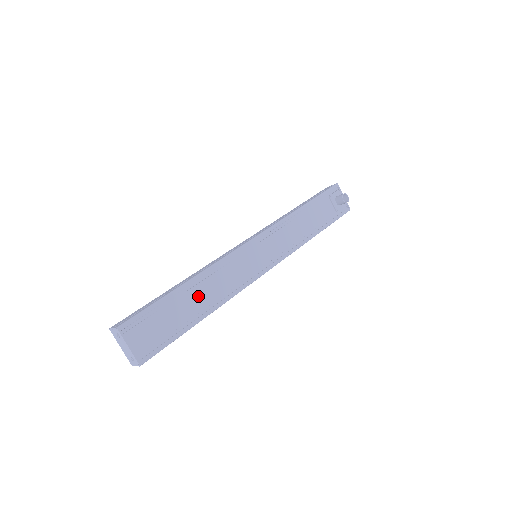
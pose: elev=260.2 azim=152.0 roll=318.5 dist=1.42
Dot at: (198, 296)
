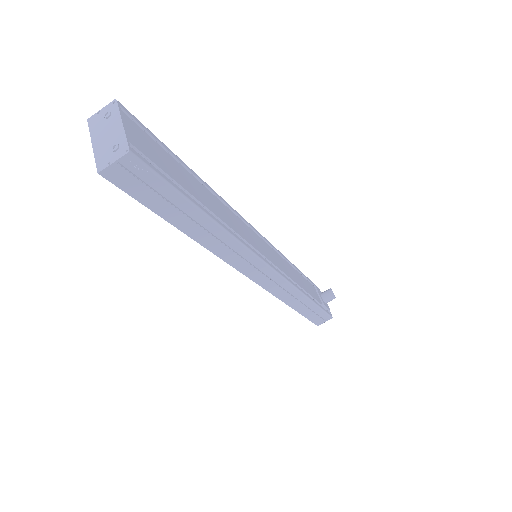
Dot at: (207, 197)
